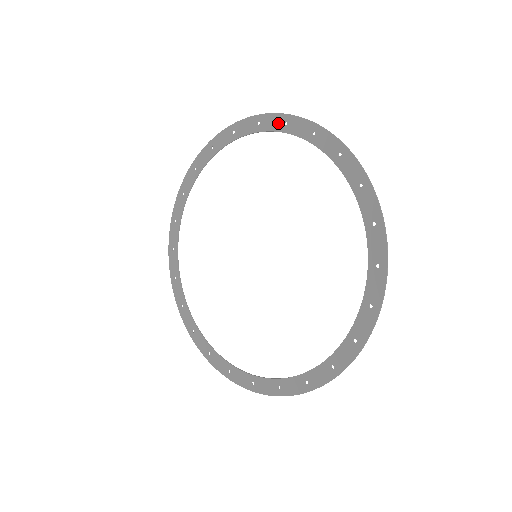
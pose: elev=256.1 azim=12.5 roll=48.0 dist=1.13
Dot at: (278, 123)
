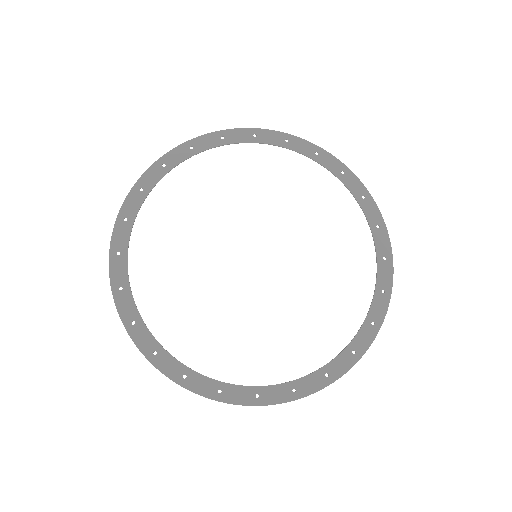
Dot at: (358, 190)
